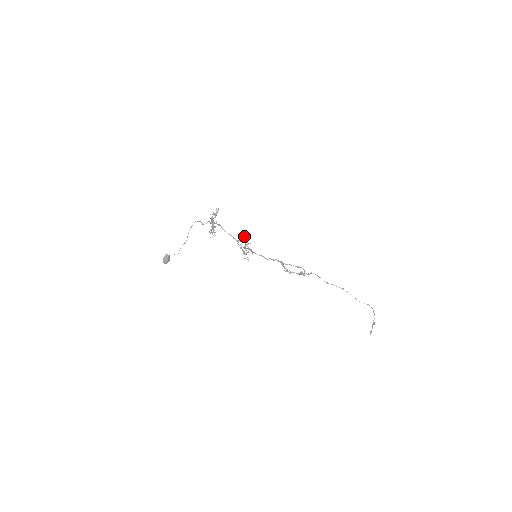
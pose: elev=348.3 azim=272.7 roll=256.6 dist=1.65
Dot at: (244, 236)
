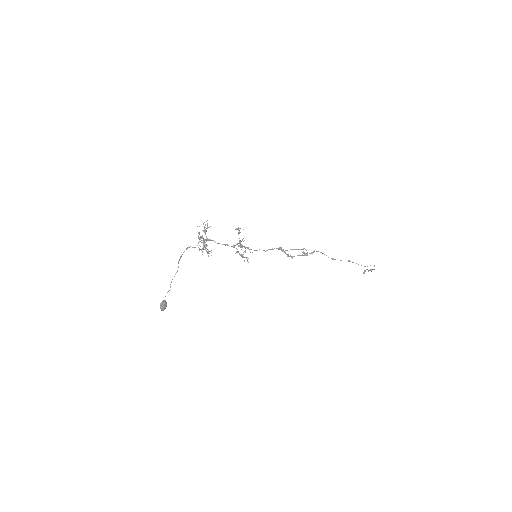
Dot at: (239, 238)
